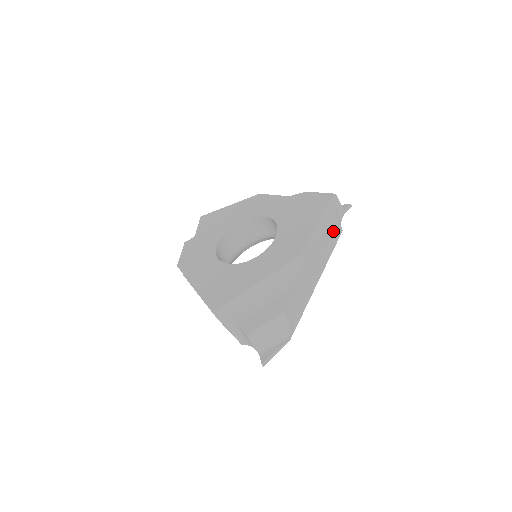
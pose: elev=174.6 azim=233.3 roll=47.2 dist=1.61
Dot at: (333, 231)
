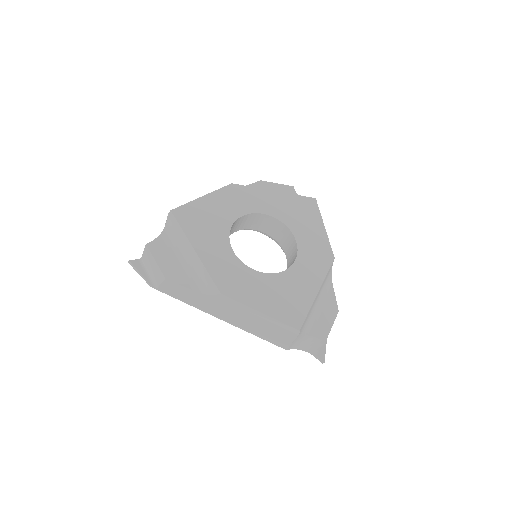
Dot at: occluded
